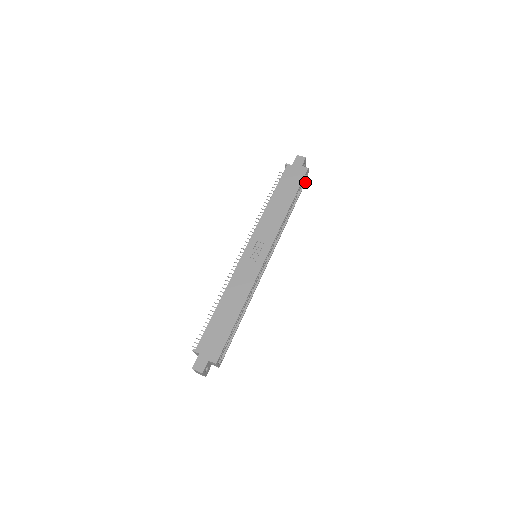
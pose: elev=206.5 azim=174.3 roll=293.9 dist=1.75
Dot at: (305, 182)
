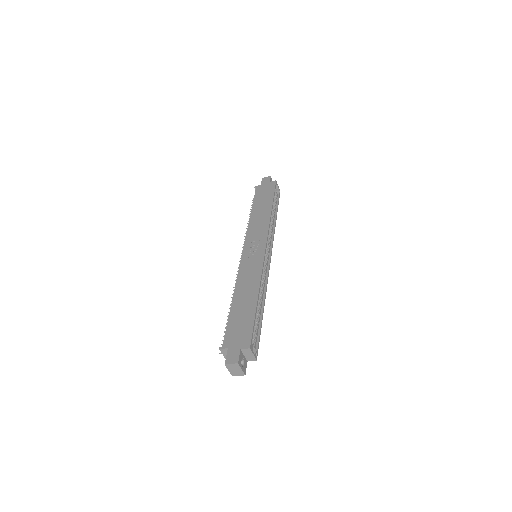
Dot at: (279, 195)
